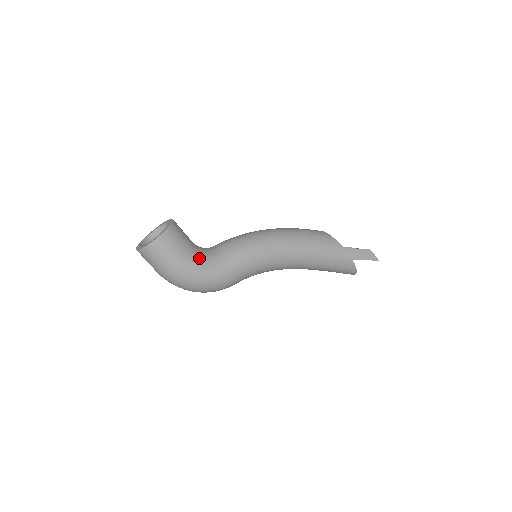
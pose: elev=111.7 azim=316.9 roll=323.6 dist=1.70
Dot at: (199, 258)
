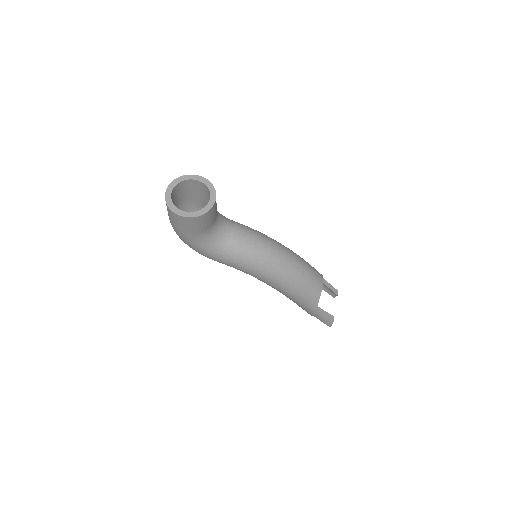
Dot at: (202, 240)
